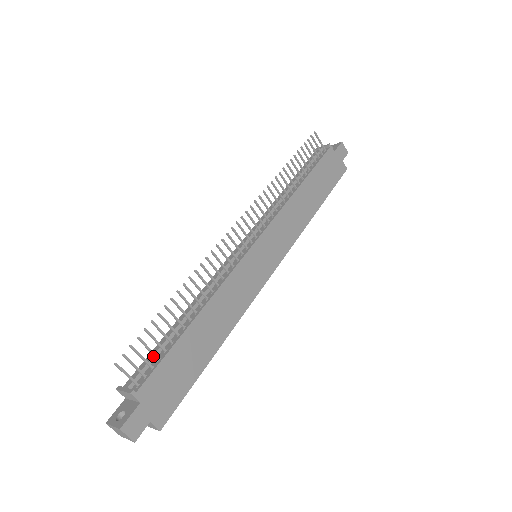
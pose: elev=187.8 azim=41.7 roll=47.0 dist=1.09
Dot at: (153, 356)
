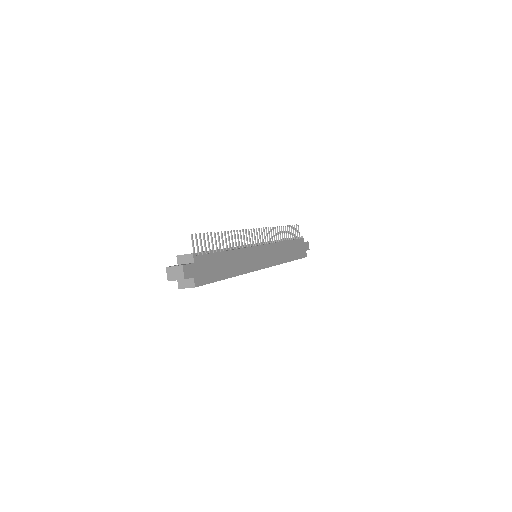
Dot at: occluded
